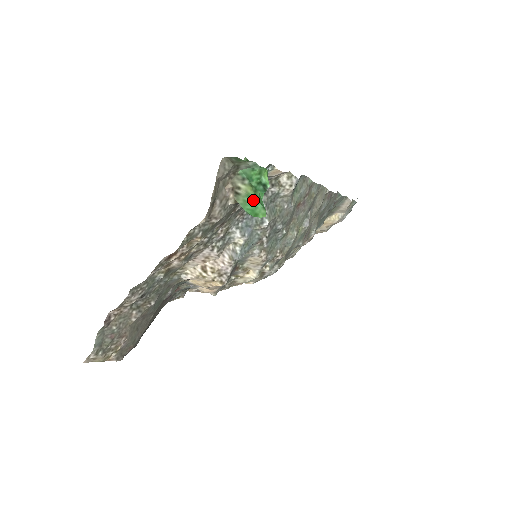
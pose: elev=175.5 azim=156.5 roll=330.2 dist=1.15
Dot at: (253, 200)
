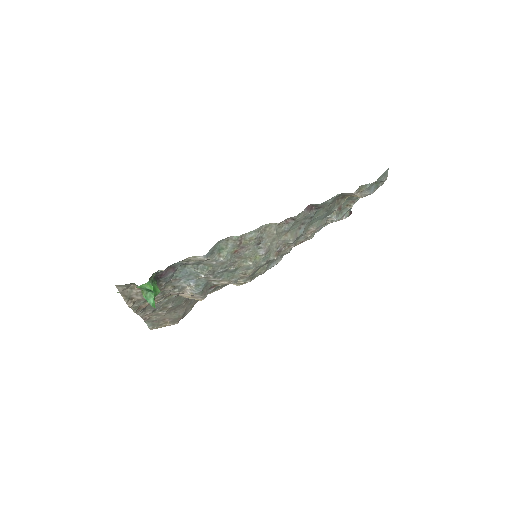
Dot at: (146, 299)
